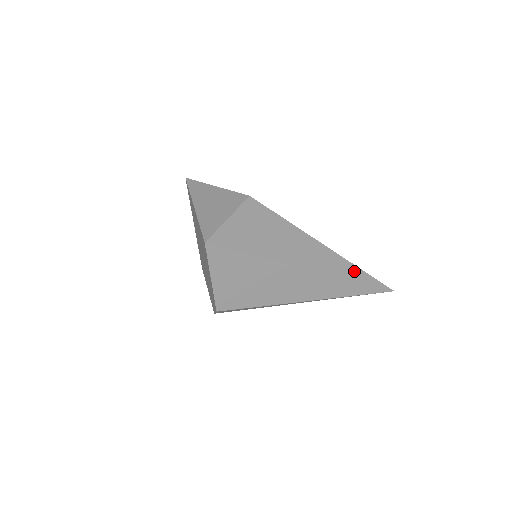
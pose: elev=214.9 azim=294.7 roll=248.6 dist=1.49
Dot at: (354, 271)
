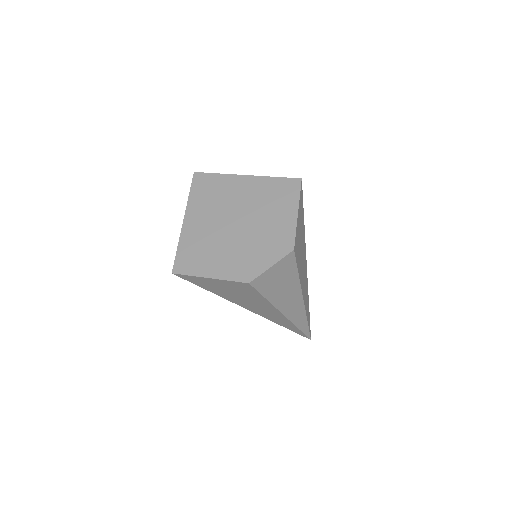
Dot at: occluded
